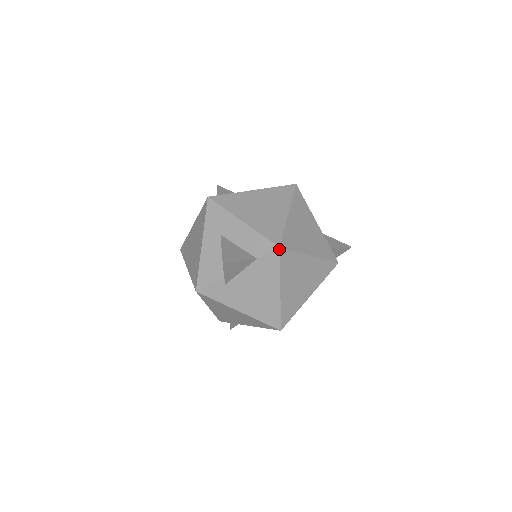
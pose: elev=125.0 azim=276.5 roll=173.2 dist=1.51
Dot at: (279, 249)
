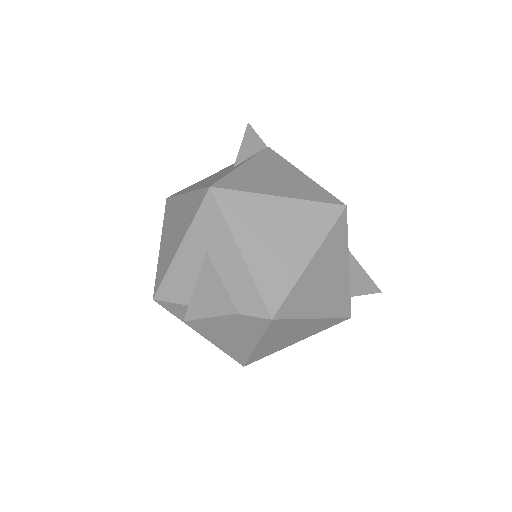
Dot at: (270, 320)
